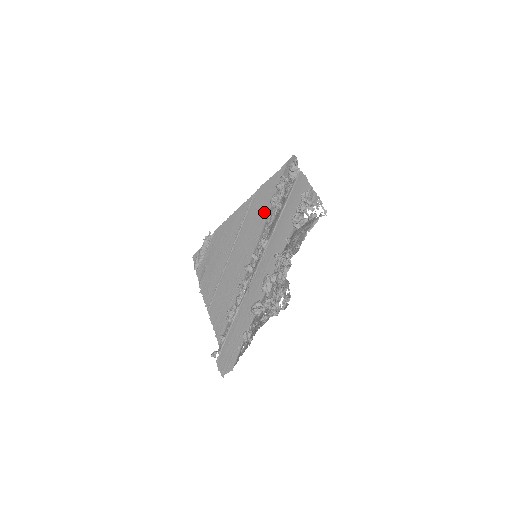
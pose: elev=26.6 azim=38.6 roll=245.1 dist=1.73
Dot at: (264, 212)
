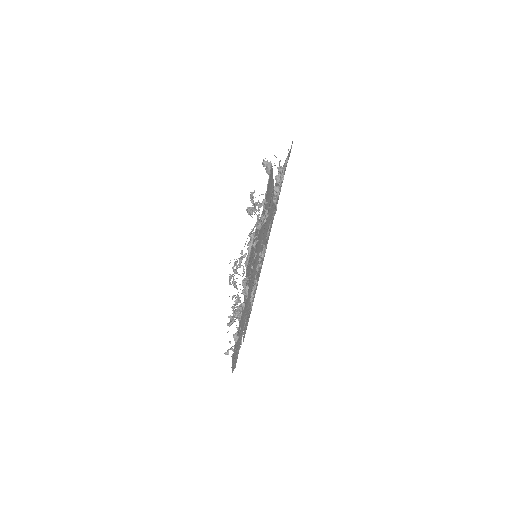
Dot at: occluded
